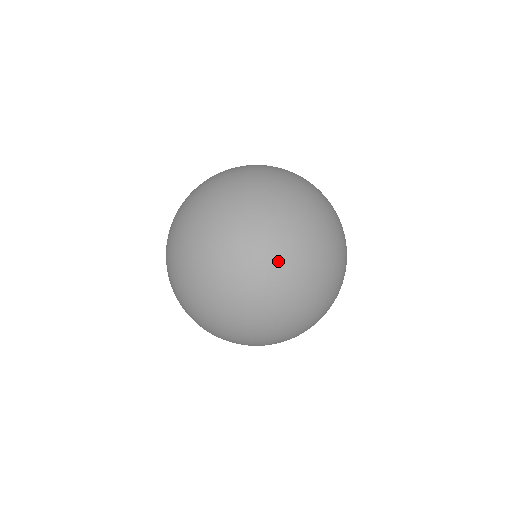
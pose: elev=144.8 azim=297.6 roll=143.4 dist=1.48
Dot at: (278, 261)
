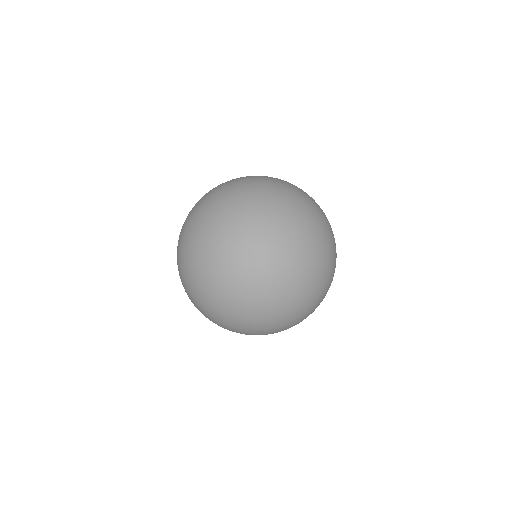
Dot at: (285, 258)
